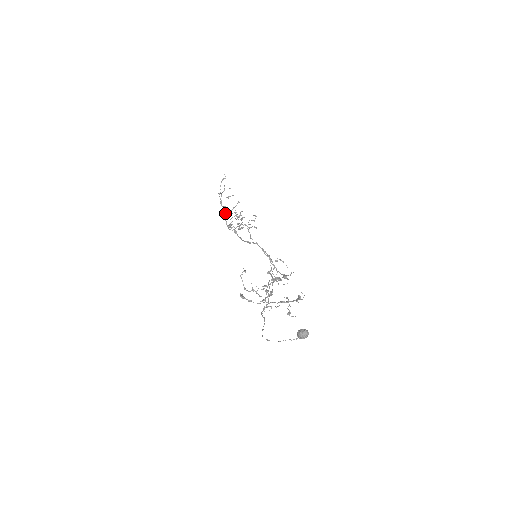
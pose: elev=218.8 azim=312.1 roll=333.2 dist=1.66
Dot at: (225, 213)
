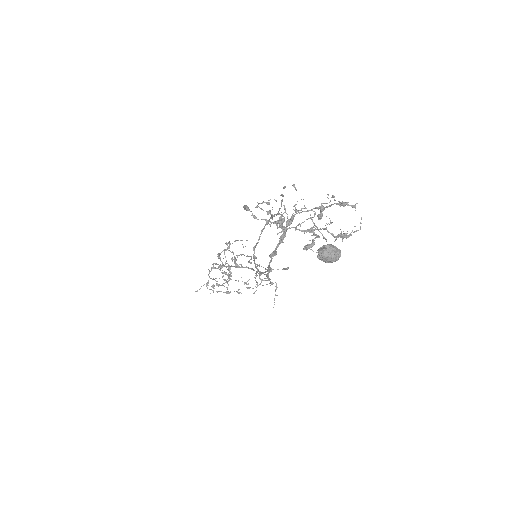
Dot at: (225, 249)
